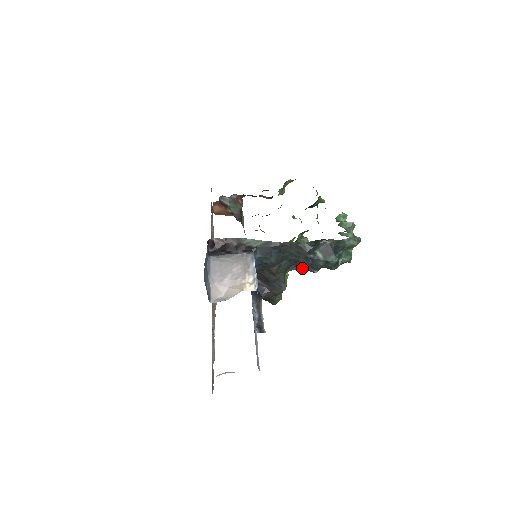
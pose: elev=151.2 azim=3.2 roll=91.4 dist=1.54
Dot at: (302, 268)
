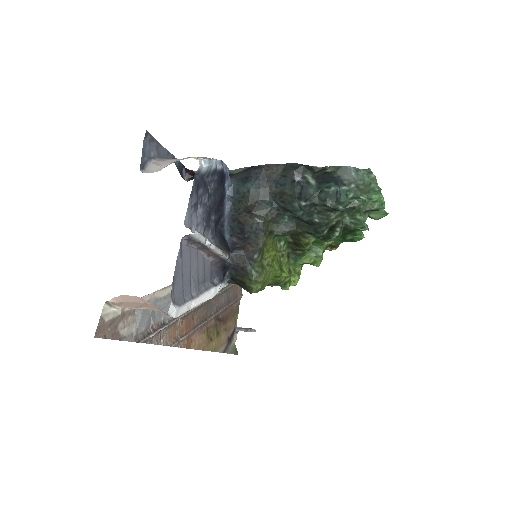
Dot at: (288, 207)
